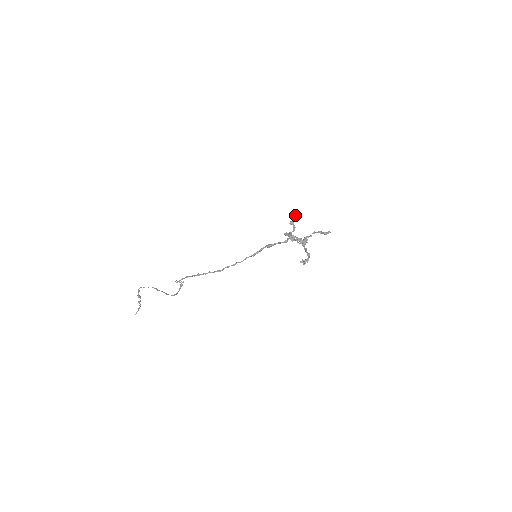
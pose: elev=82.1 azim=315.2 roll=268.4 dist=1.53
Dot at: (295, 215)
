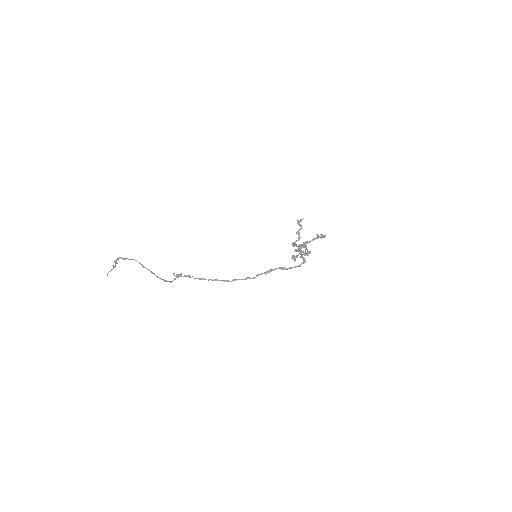
Dot at: occluded
